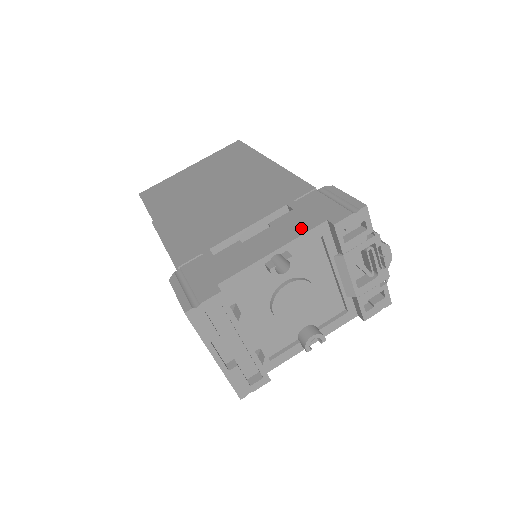
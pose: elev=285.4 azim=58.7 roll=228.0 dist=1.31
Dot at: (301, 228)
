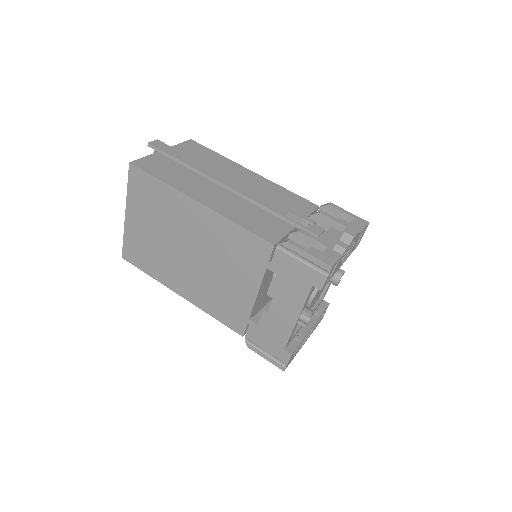
Dot at: (299, 296)
